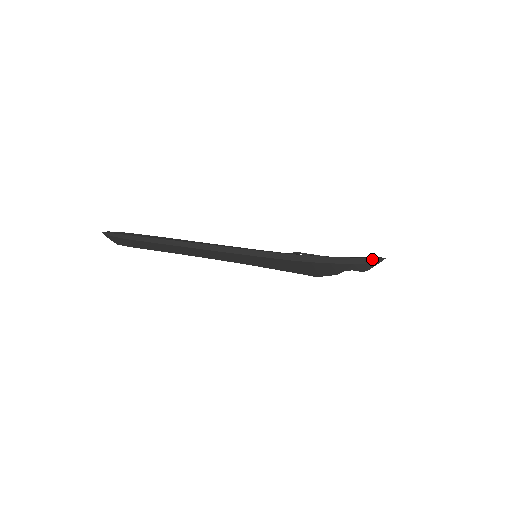
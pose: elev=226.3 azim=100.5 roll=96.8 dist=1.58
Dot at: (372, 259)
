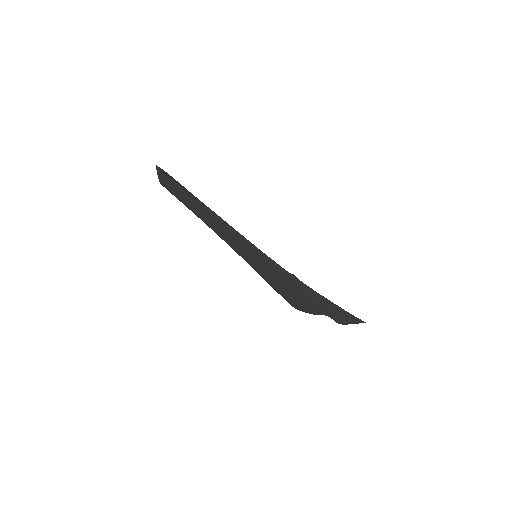
Dot at: (353, 316)
